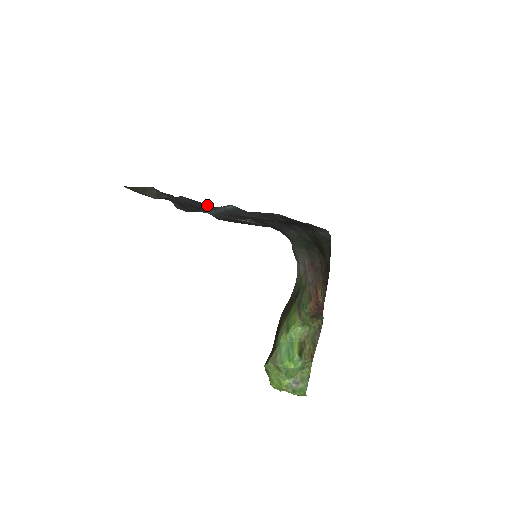
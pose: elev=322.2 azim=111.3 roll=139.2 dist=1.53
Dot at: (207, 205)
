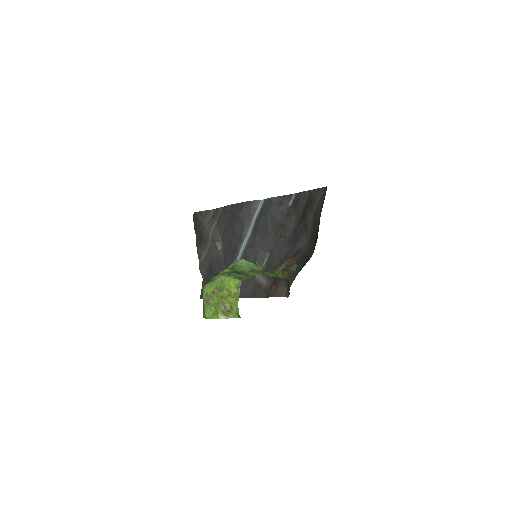
Dot at: (238, 238)
